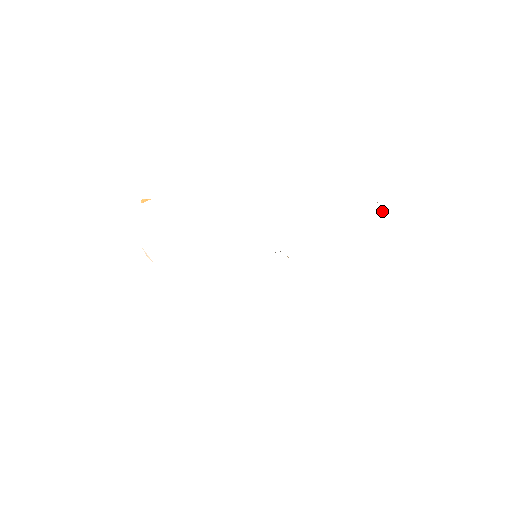
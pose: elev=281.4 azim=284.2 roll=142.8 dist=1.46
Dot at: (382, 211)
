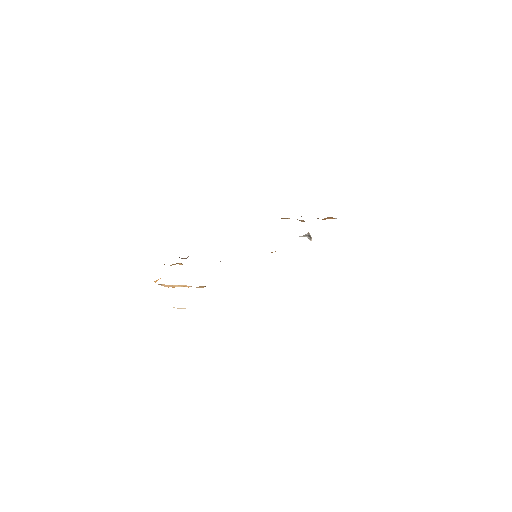
Dot at: (308, 236)
